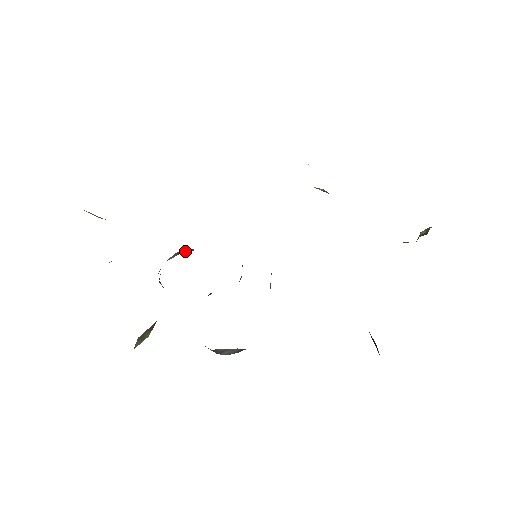
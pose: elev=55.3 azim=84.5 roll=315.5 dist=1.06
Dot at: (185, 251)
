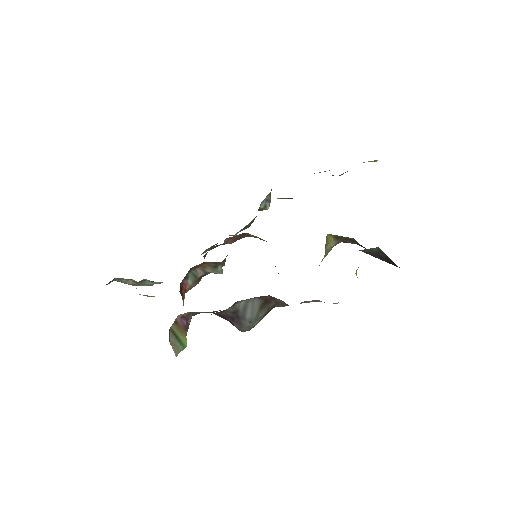
Dot at: (198, 274)
